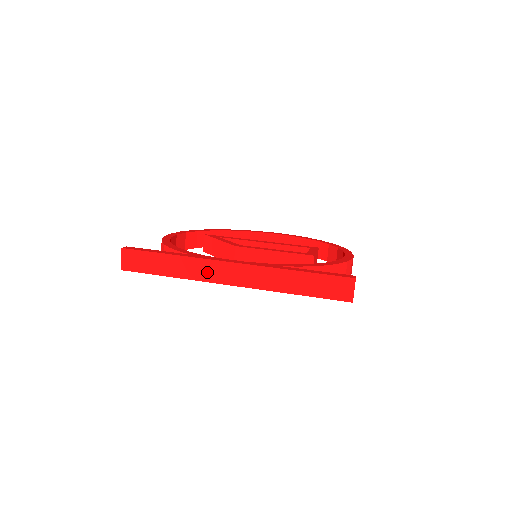
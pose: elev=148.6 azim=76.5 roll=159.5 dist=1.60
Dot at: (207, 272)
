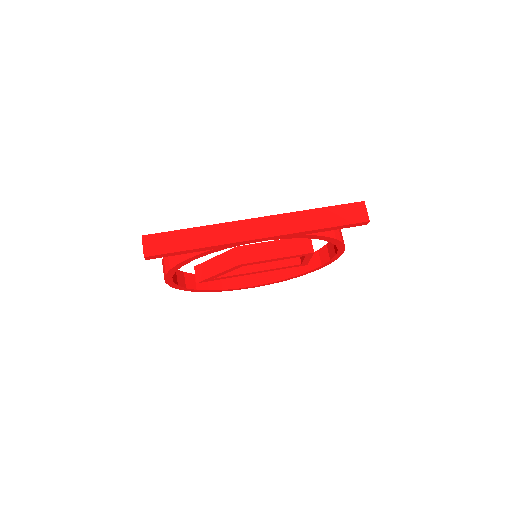
Dot at: (234, 233)
